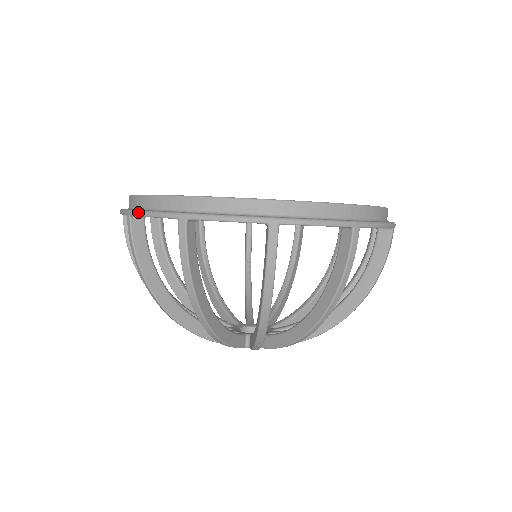
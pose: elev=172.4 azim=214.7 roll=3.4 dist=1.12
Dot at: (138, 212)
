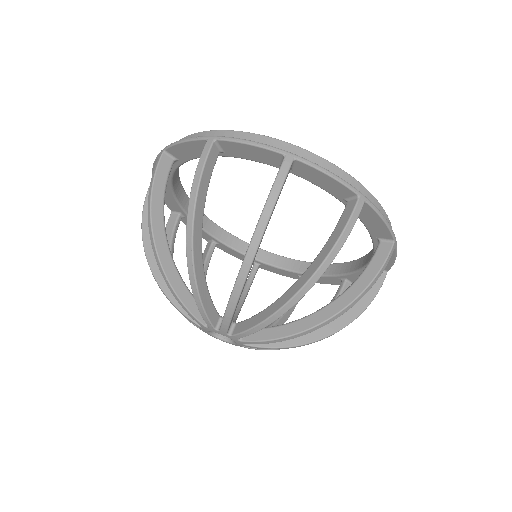
Dot at: occluded
